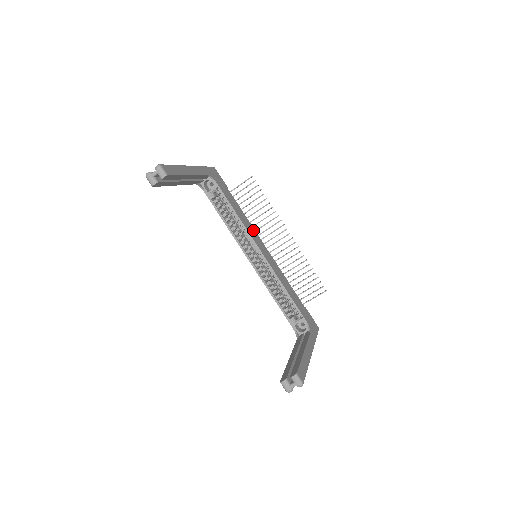
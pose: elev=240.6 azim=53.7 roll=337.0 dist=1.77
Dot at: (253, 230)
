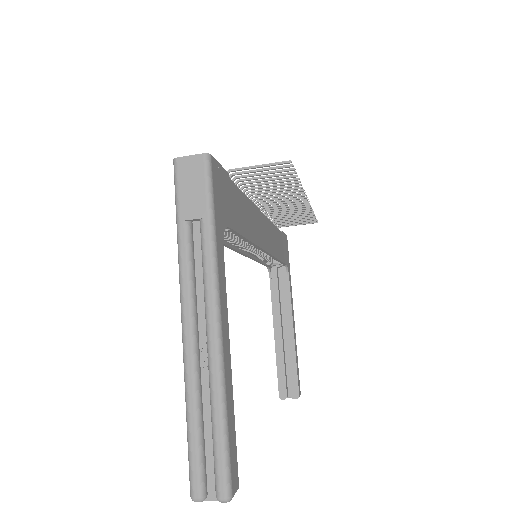
Dot at: (255, 213)
